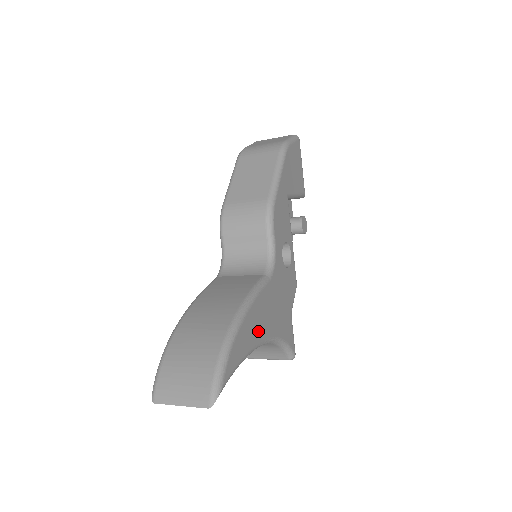
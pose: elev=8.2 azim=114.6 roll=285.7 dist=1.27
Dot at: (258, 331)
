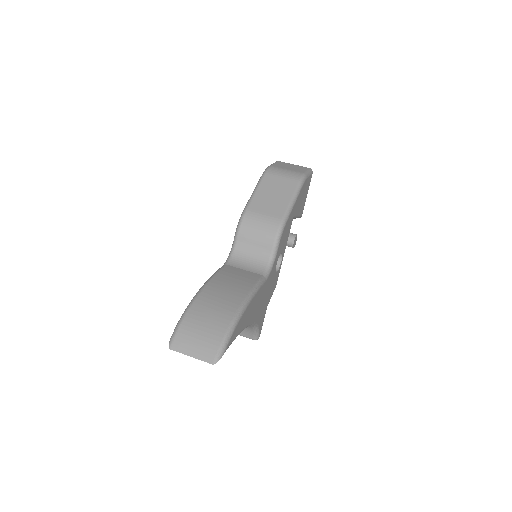
Dot at: (250, 317)
